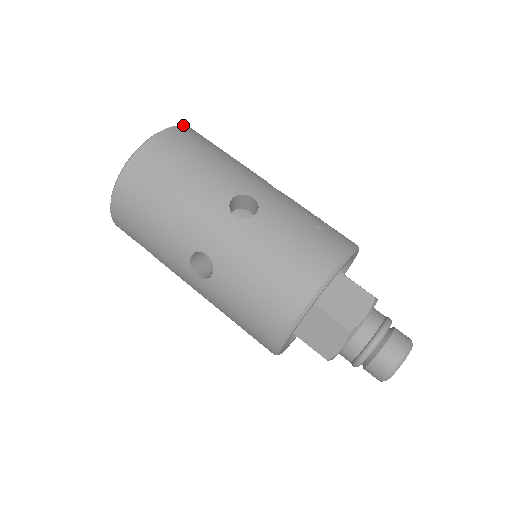
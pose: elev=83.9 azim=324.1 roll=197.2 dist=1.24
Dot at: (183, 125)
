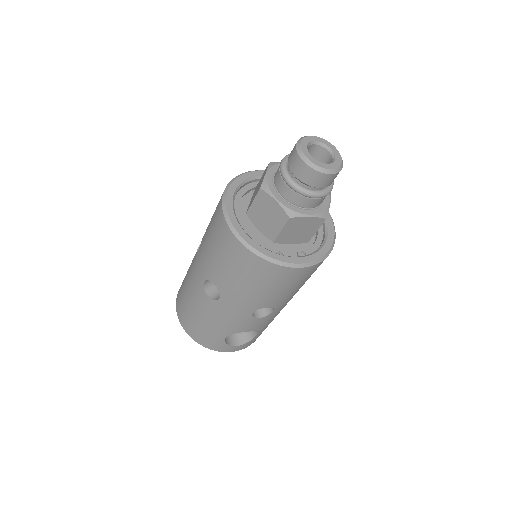
Dot at: occluded
